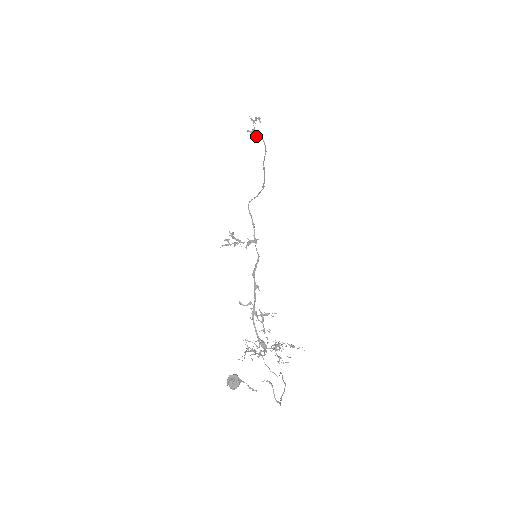
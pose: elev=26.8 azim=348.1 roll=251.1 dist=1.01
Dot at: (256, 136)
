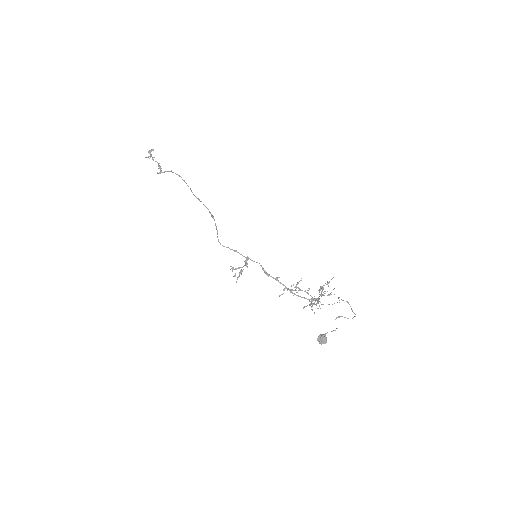
Dot at: occluded
